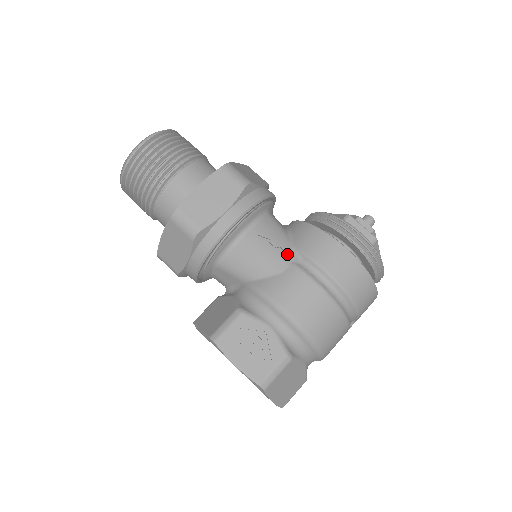
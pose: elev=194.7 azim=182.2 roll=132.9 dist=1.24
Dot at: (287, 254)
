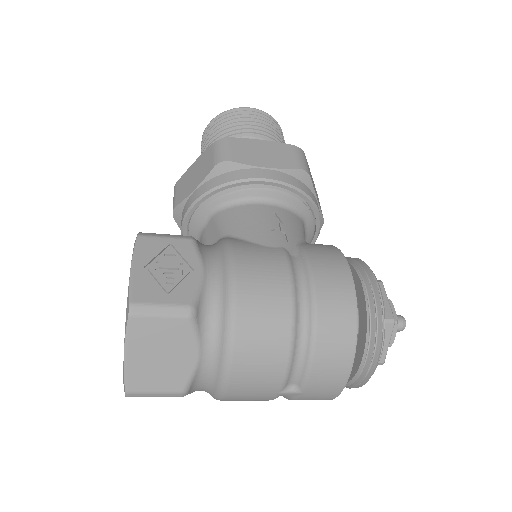
Dot at: (287, 241)
